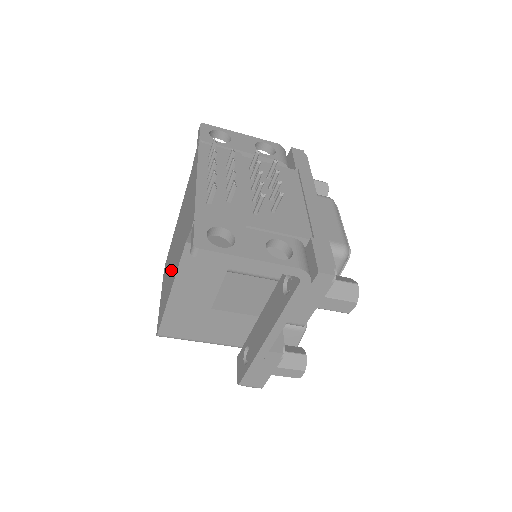
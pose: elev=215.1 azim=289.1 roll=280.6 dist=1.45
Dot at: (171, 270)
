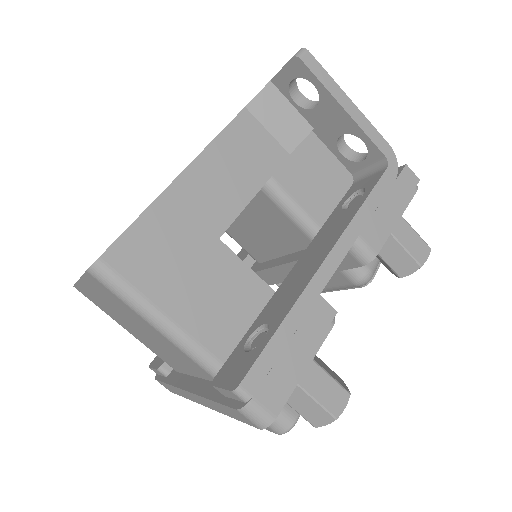
Dot at: occluded
